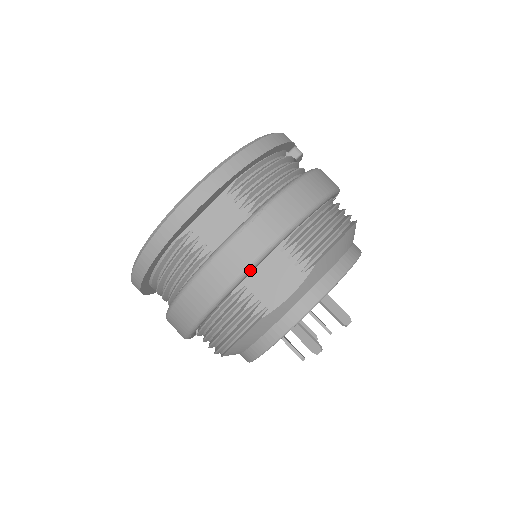
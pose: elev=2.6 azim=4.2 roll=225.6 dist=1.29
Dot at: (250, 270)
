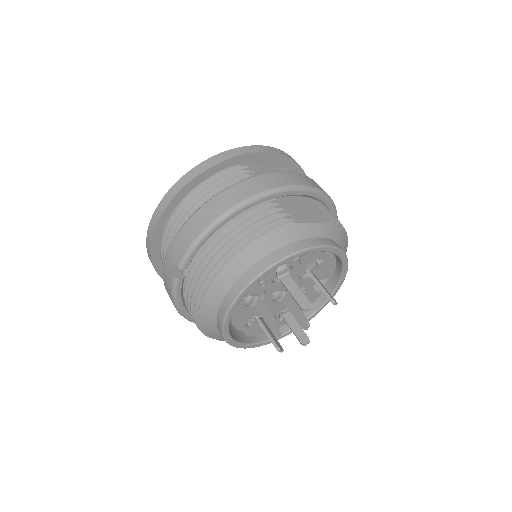
Dot at: (294, 189)
